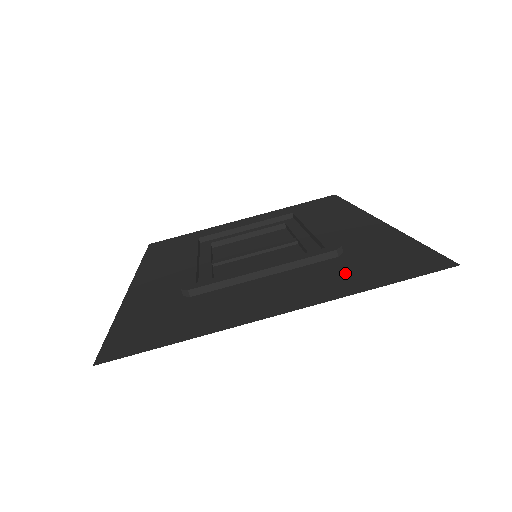
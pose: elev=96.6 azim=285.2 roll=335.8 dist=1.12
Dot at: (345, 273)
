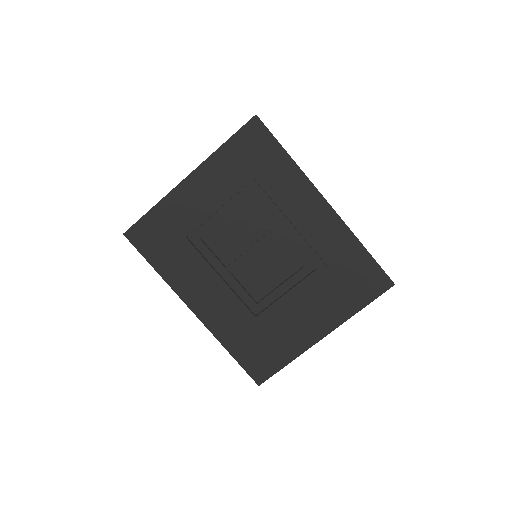
Dot at: (339, 294)
